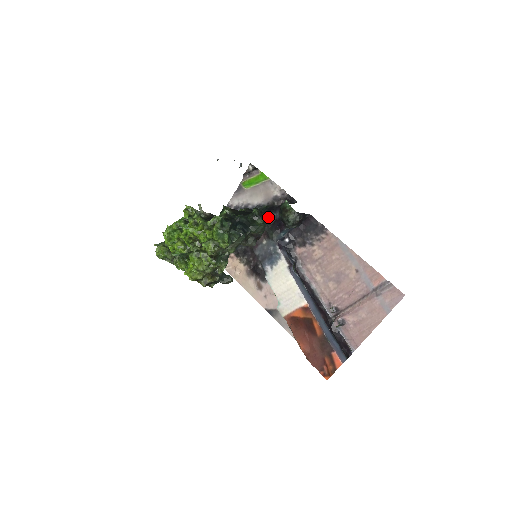
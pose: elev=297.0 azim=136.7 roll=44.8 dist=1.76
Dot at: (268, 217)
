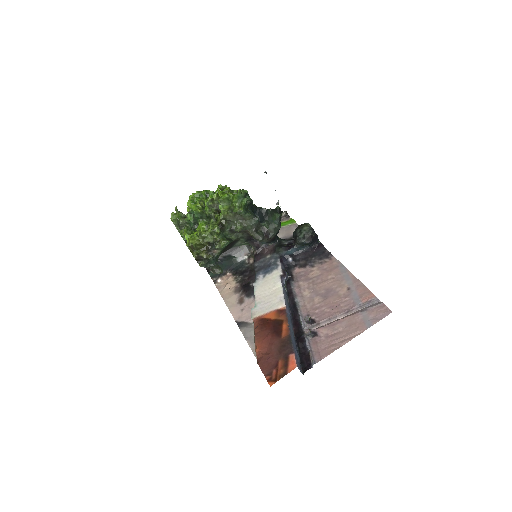
Dot at: (282, 240)
